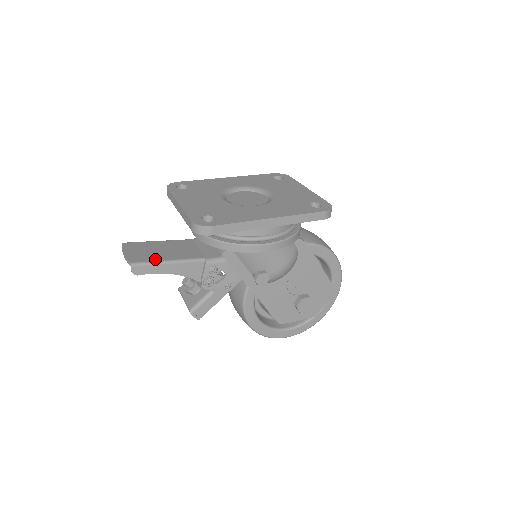
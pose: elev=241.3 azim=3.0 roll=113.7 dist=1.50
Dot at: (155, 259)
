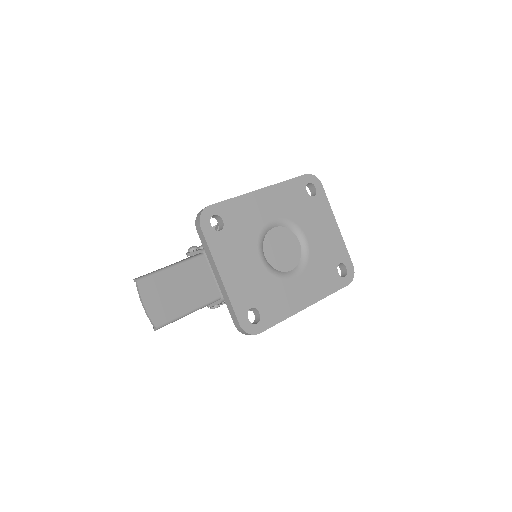
Dot at: (178, 313)
